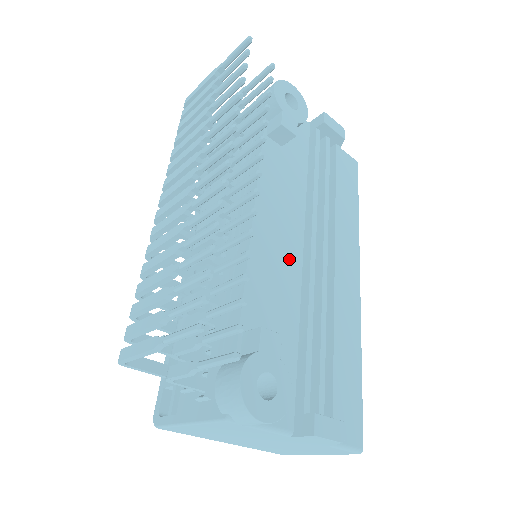
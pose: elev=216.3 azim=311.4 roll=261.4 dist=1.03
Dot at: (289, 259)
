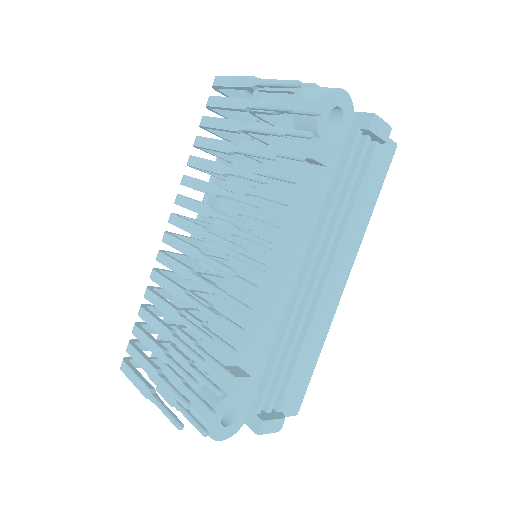
Dot at: (281, 289)
